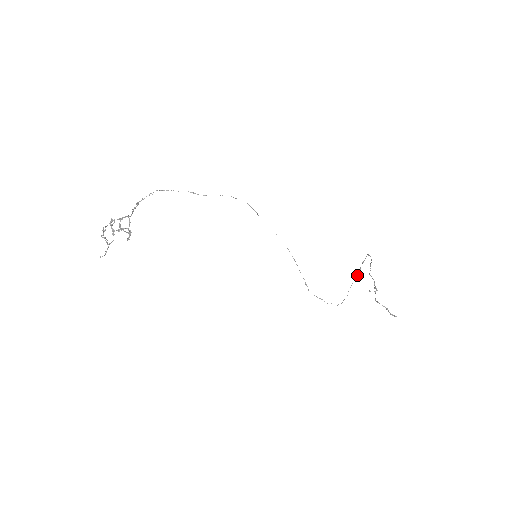
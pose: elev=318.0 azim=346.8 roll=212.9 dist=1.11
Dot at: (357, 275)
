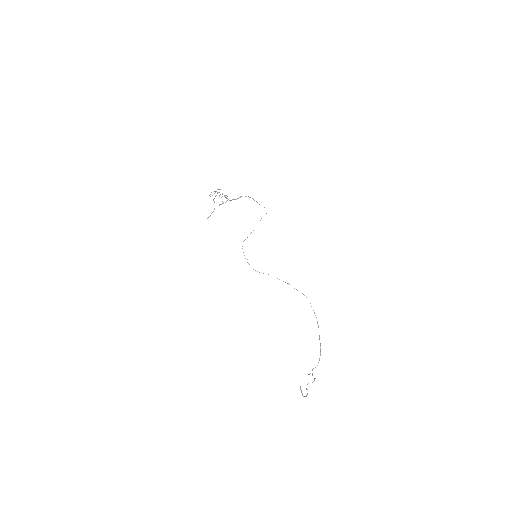
Dot at: occluded
